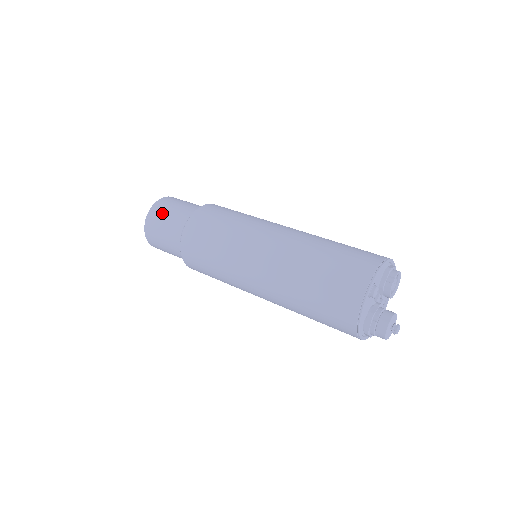
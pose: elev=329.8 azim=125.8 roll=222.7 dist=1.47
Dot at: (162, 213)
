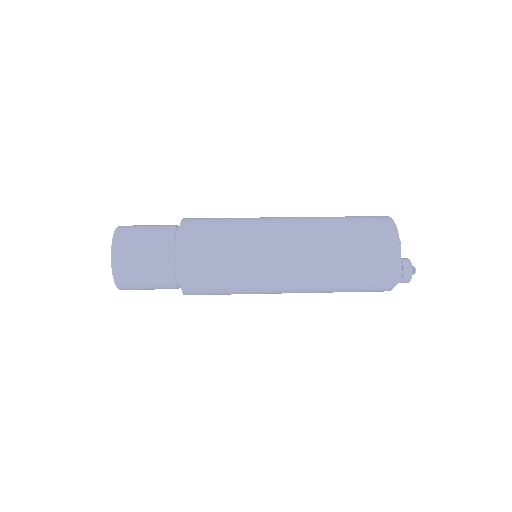
Dot at: (134, 244)
